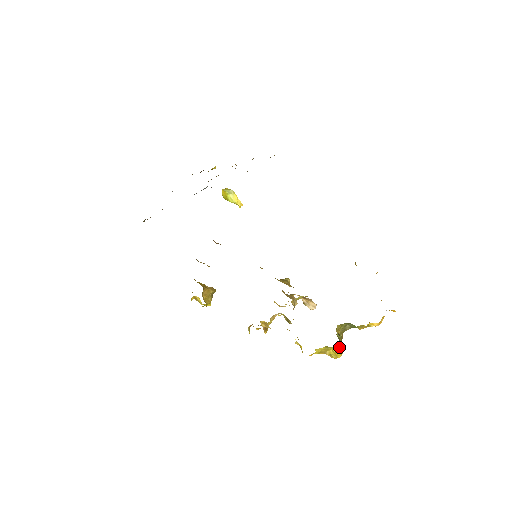
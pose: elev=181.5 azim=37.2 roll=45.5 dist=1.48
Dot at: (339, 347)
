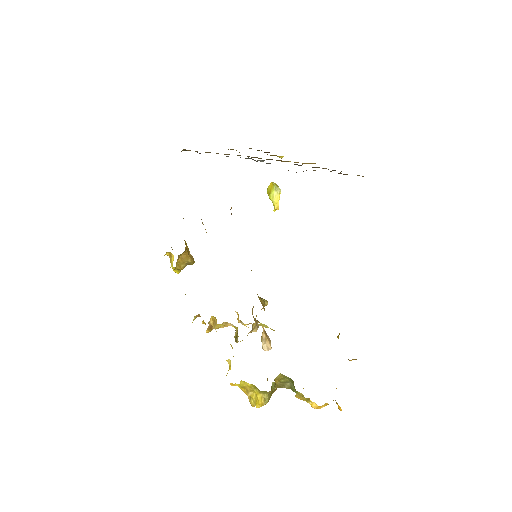
Dot at: (265, 396)
